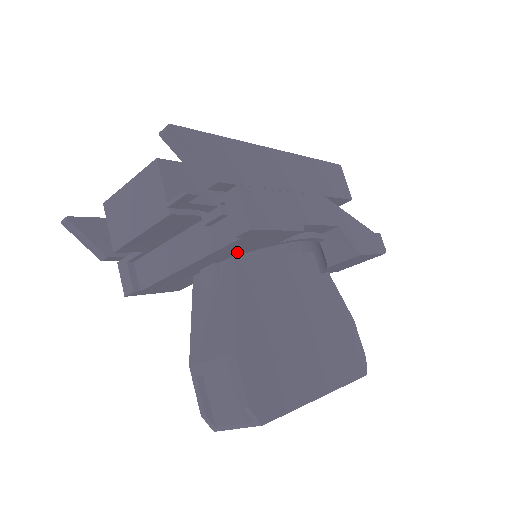
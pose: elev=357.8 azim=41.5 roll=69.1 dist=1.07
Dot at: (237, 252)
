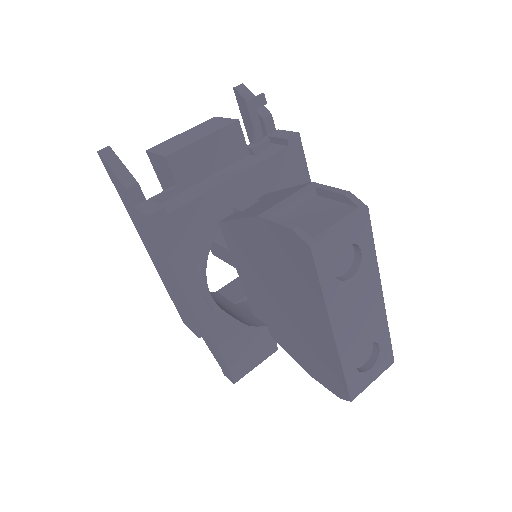
Dot at: (270, 187)
